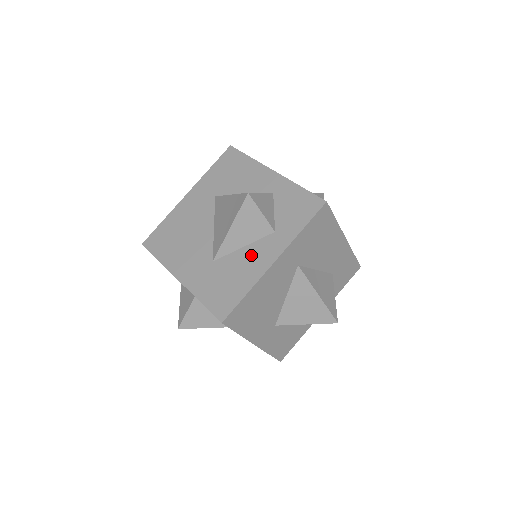
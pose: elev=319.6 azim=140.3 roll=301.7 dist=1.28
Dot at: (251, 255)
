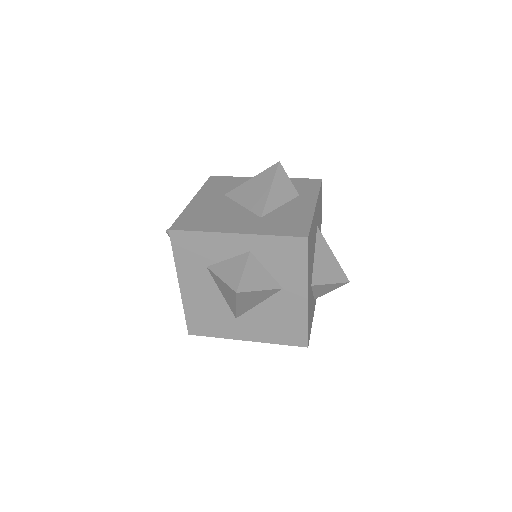
Dot at: (293, 207)
